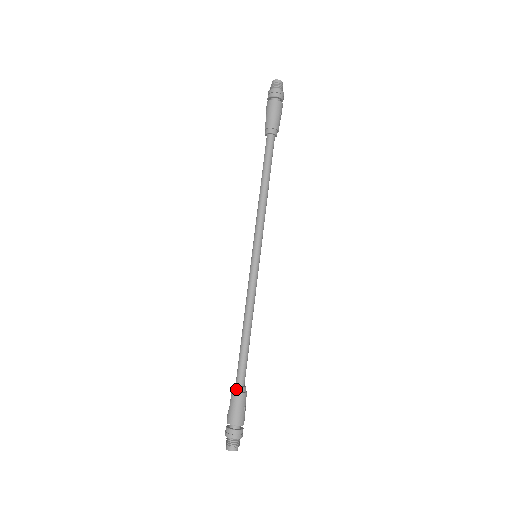
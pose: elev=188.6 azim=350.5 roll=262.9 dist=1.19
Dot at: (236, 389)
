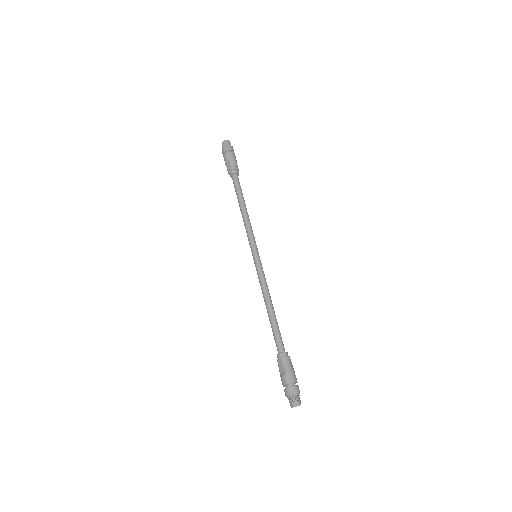
Dot at: (285, 354)
